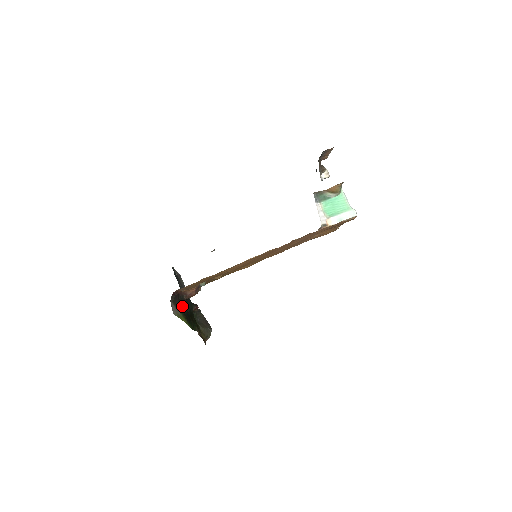
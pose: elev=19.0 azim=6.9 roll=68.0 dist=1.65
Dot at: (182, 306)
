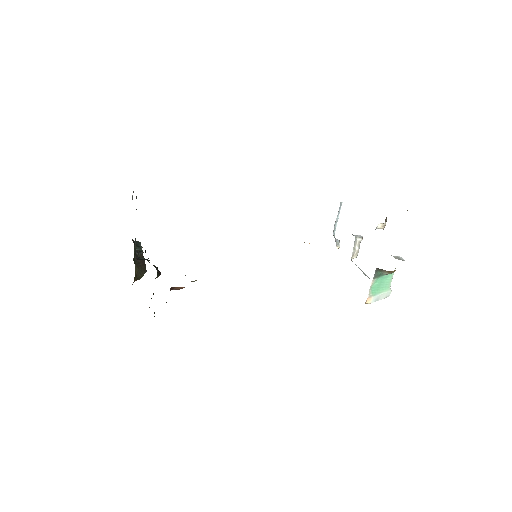
Dot at: occluded
